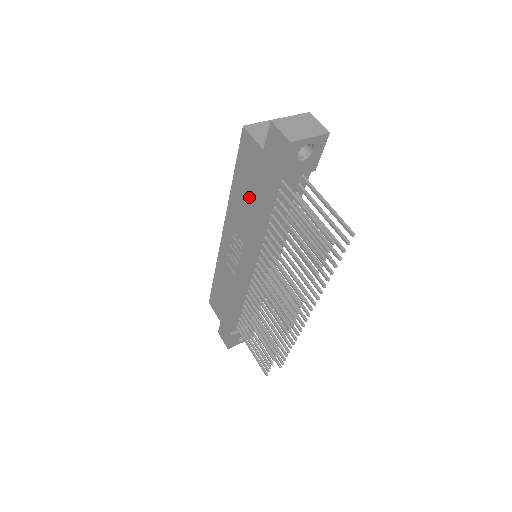
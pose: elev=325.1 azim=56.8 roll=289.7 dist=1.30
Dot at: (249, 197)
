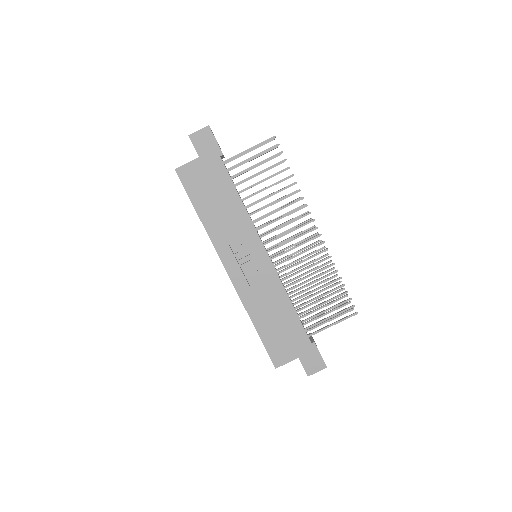
Dot at: (218, 201)
